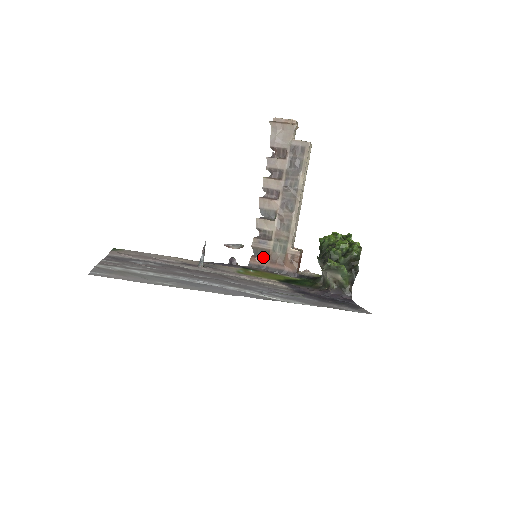
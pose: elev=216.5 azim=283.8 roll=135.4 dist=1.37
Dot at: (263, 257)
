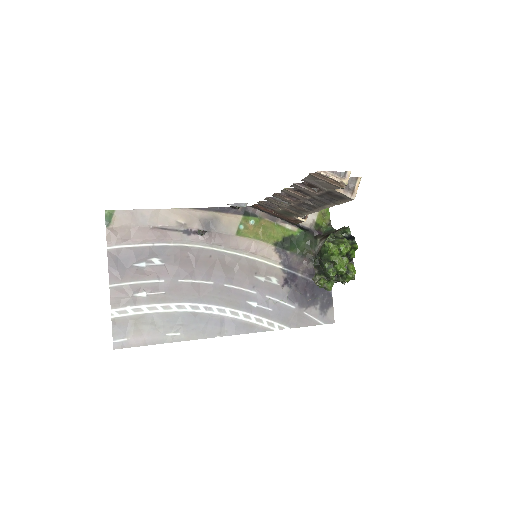
Dot at: (267, 209)
